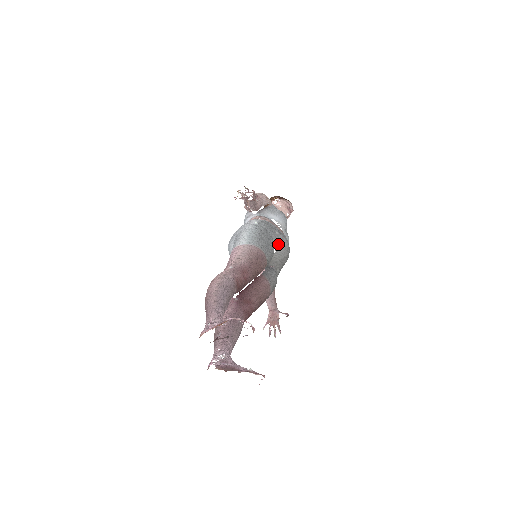
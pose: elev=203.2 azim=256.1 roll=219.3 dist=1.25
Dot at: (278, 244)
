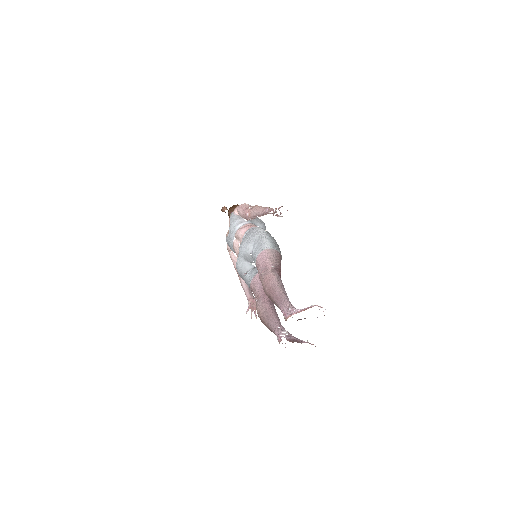
Dot at: occluded
